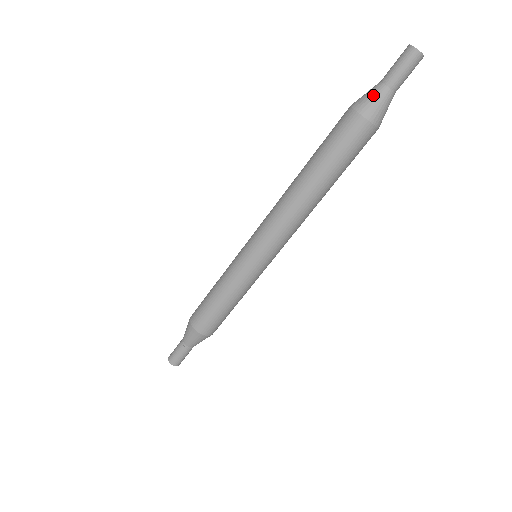
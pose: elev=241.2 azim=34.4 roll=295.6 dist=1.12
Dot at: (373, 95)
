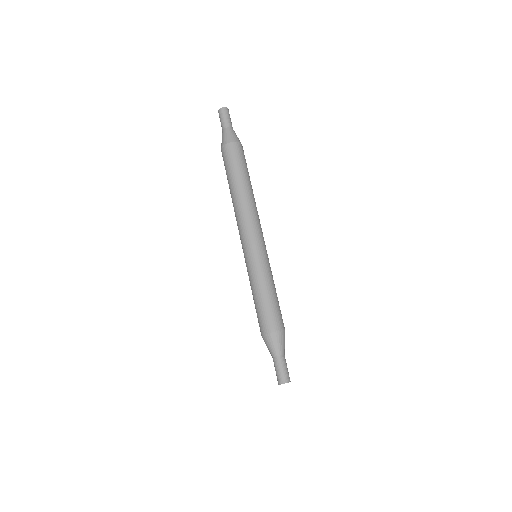
Dot at: occluded
